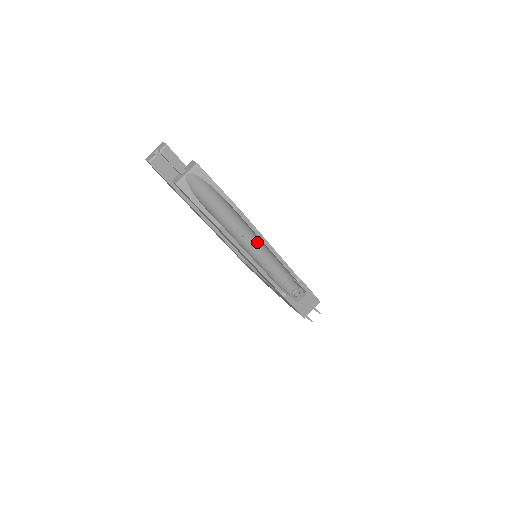
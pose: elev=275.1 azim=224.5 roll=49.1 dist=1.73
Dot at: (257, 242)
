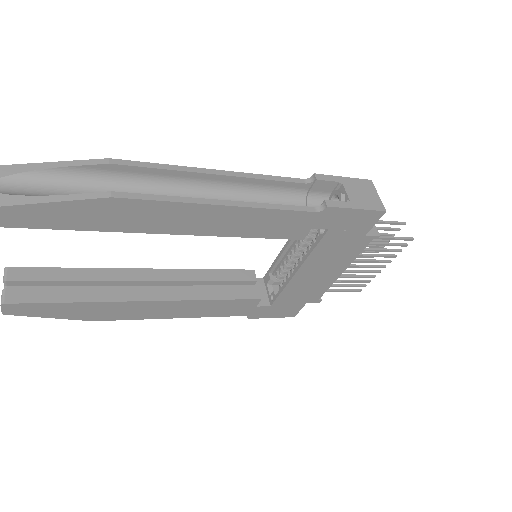
Dot at: (202, 192)
